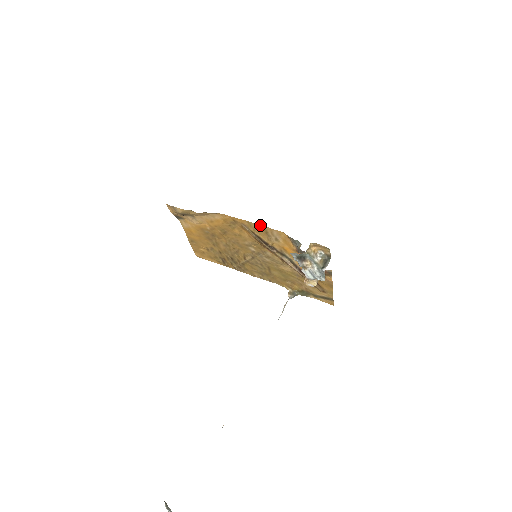
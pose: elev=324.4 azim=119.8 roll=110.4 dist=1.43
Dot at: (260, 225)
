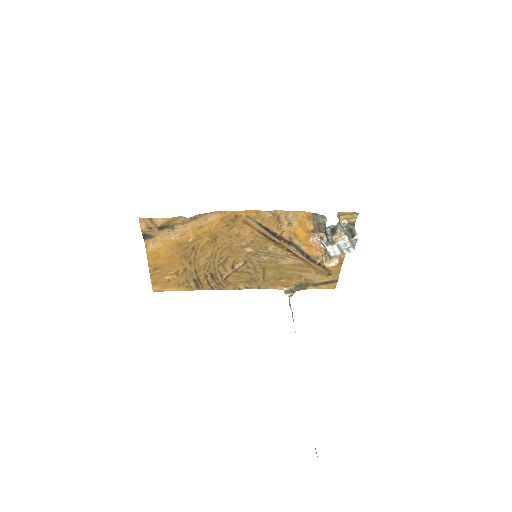
Dot at: (273, 211)
